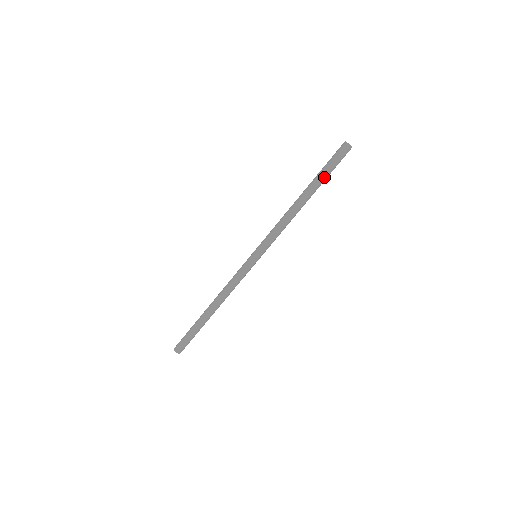
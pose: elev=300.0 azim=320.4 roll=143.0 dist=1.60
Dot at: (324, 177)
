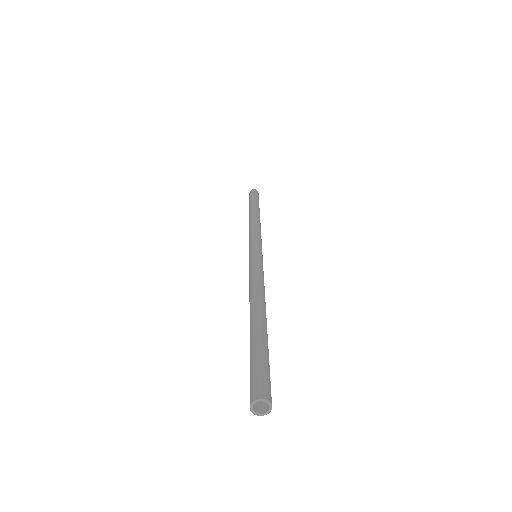
Dot at: (258, 203)
